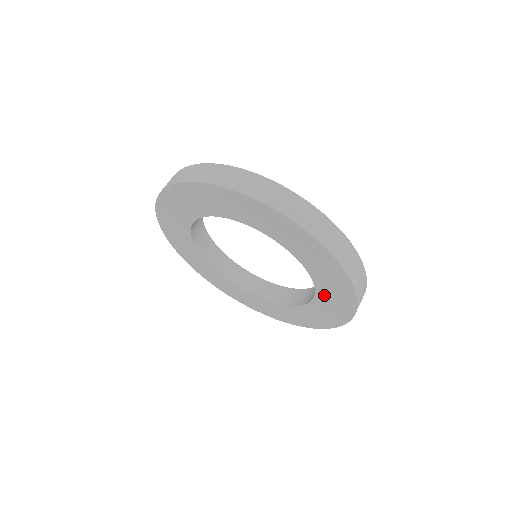
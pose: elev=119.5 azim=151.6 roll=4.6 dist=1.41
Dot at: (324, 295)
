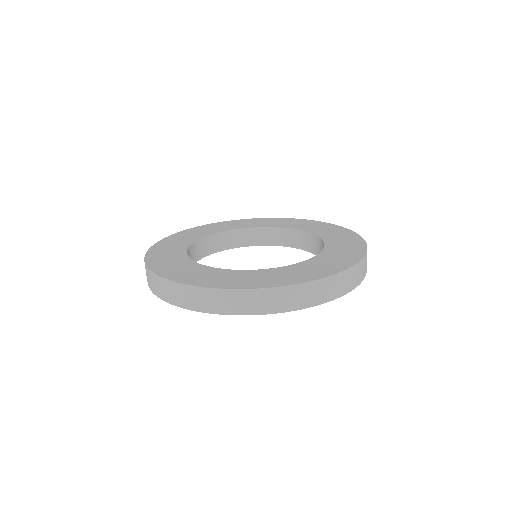
Dot at: occluded
